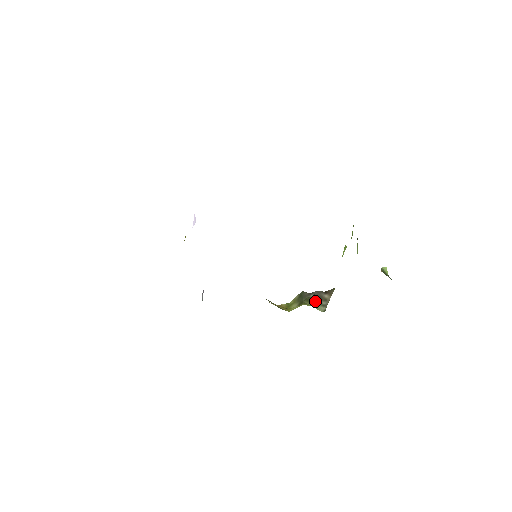
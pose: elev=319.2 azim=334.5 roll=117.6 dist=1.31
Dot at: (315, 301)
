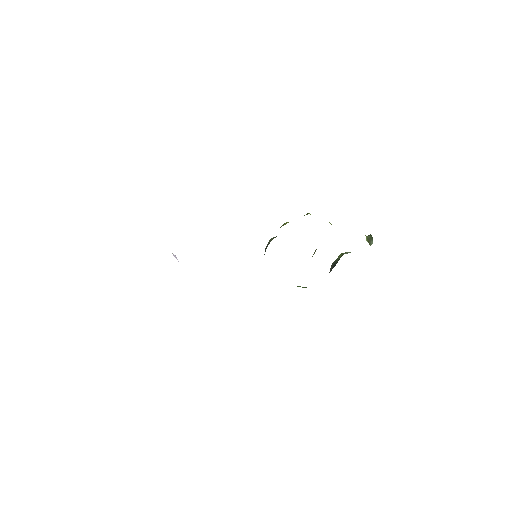
Dot at: (313, 254)
